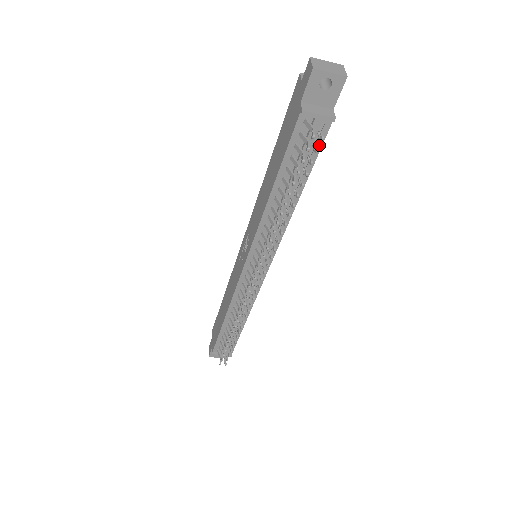
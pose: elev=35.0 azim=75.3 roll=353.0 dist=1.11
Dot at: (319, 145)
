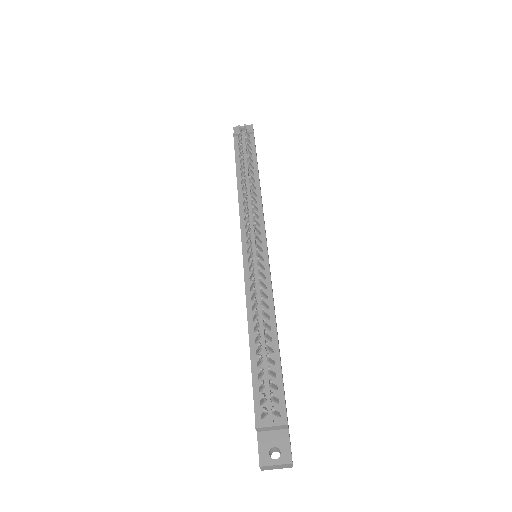
Dot at: (253, 147)
